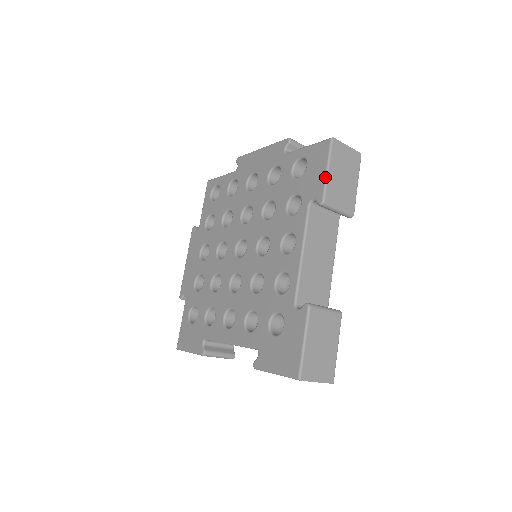
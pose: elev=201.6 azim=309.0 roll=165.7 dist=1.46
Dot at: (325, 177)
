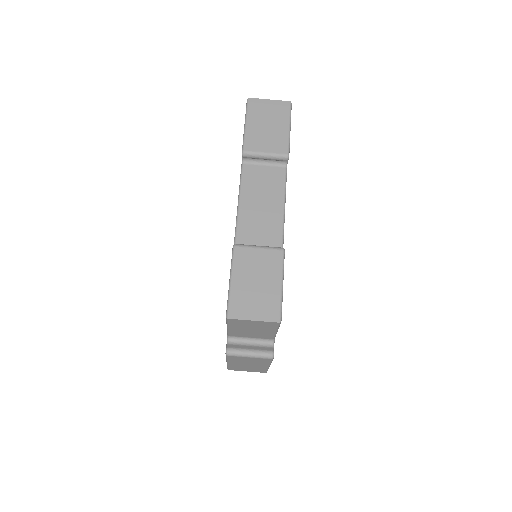
Dot at: occluded
